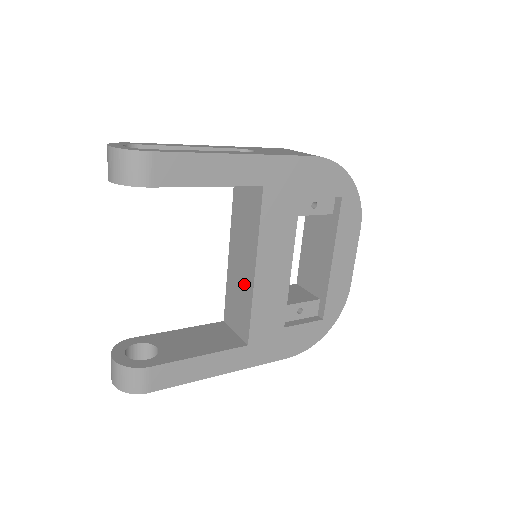
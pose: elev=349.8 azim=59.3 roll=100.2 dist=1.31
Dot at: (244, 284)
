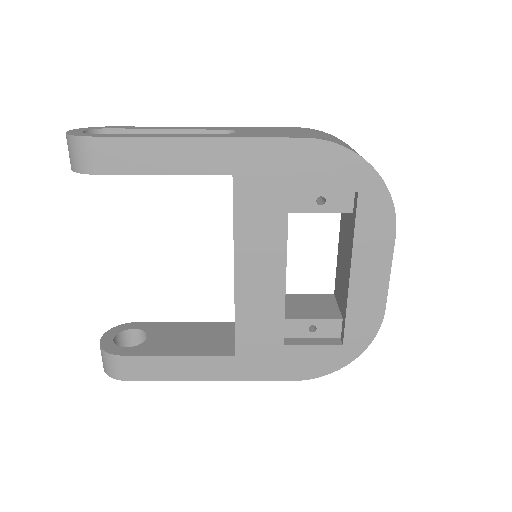
Dot at: occluded
